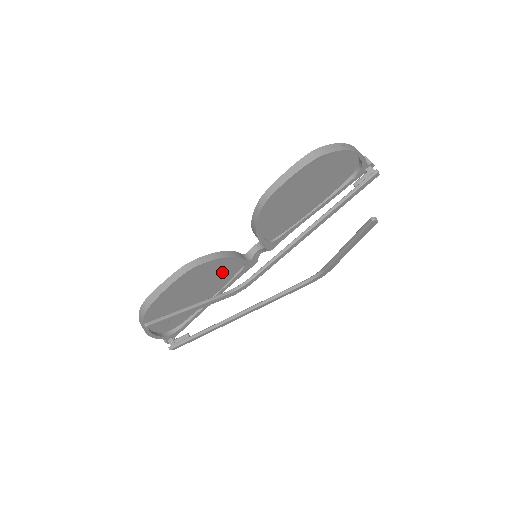
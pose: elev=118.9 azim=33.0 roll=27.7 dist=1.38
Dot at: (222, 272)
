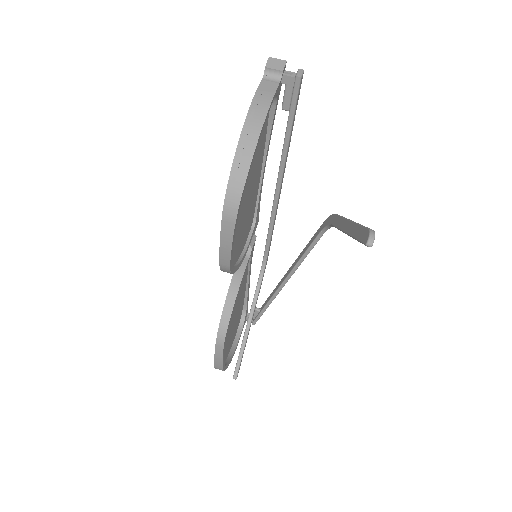
Dot at: occluded
